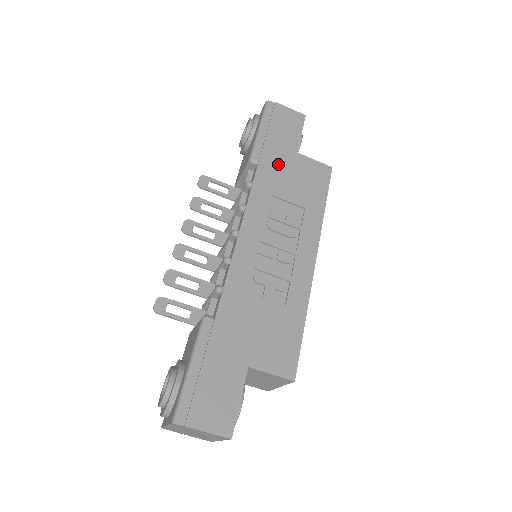
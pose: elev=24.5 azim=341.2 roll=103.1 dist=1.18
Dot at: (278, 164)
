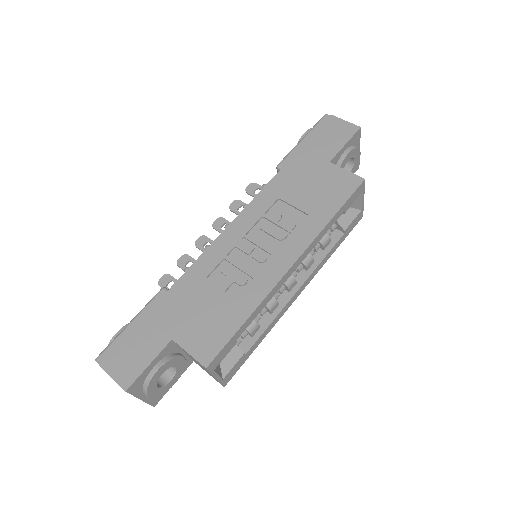
Dot at: (302, 171)
